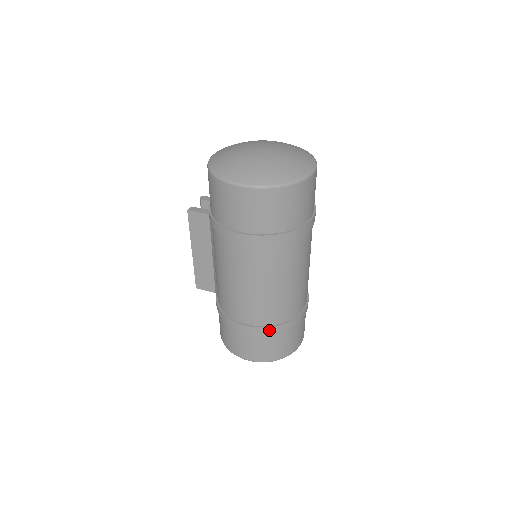
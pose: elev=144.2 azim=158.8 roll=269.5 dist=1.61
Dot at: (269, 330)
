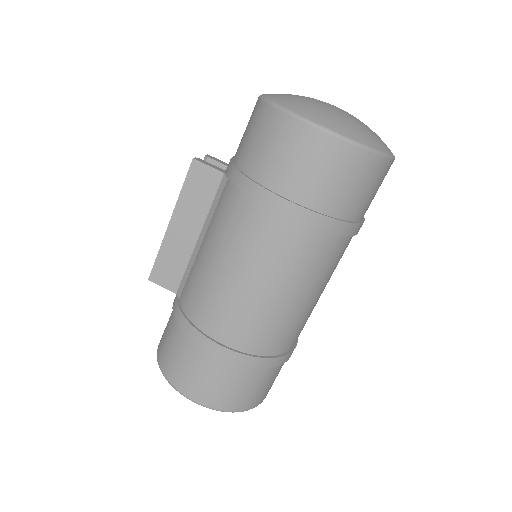
Dot at: (252, 361)
